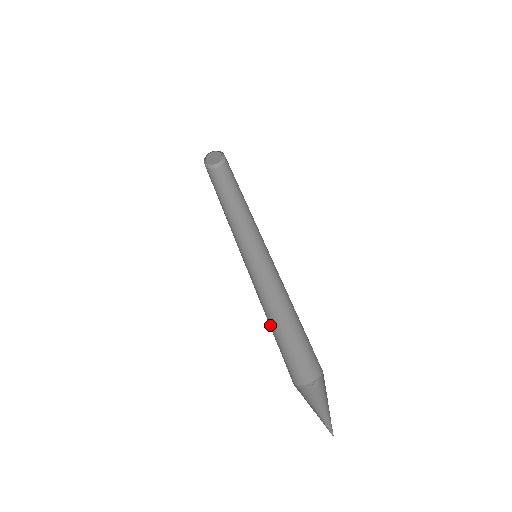
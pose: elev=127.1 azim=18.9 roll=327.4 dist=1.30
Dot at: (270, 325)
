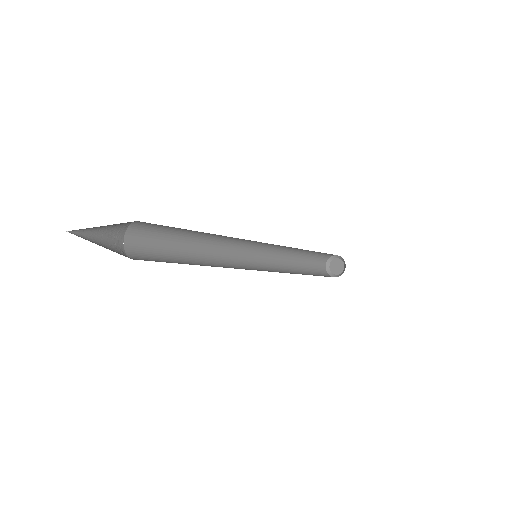
Dot at: (187, 243)
